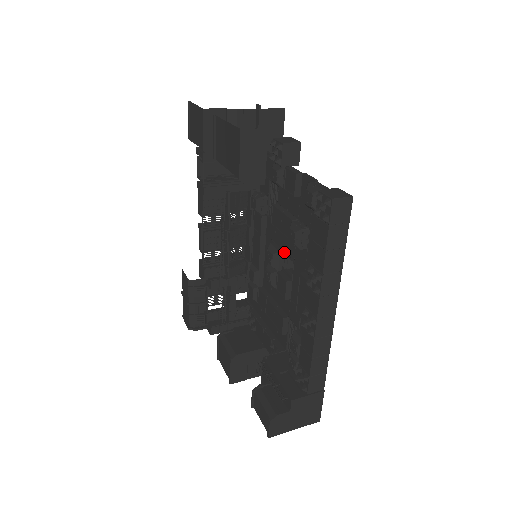
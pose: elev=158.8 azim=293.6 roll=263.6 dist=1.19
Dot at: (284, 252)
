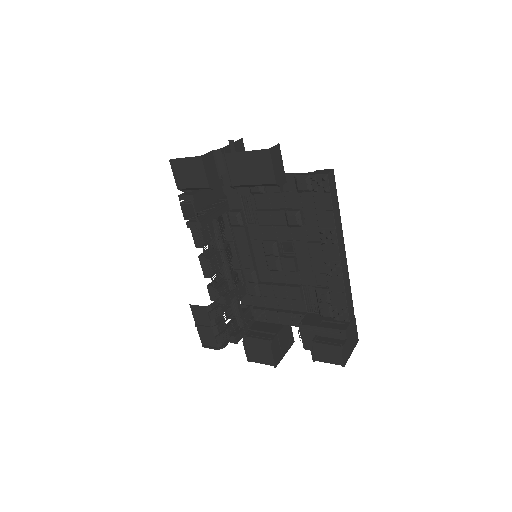
Dot at: (279, 240)
